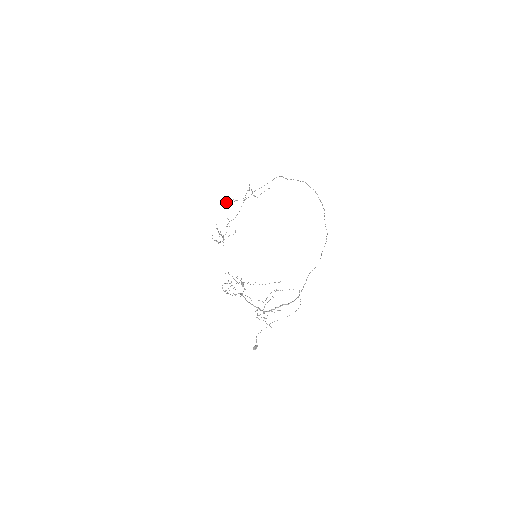
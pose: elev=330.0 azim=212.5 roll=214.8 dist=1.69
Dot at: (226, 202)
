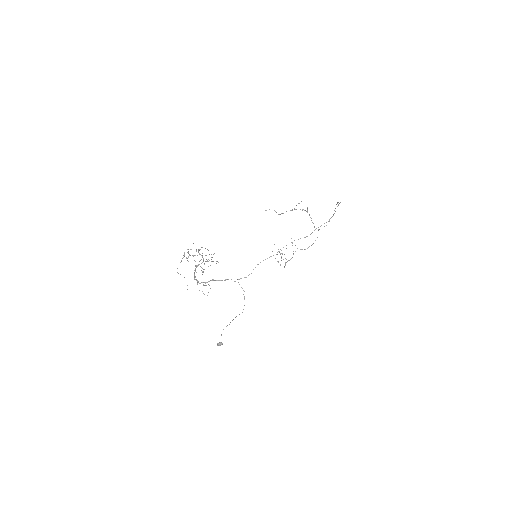
Dot at: (265, 210)
